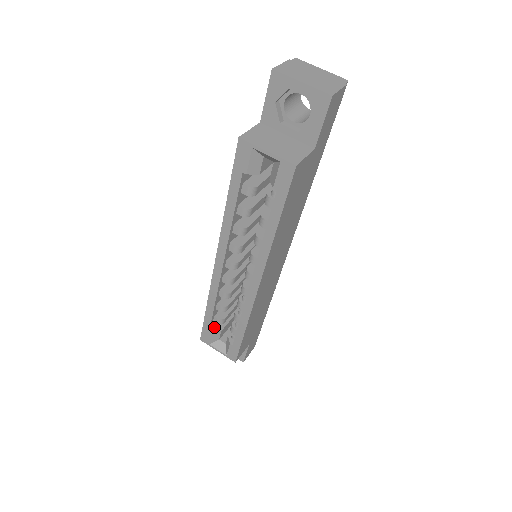
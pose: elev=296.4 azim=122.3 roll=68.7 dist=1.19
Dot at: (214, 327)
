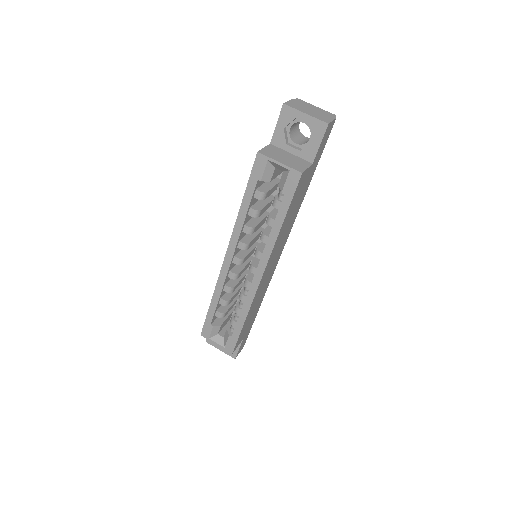
Dot at: (214, 322)
